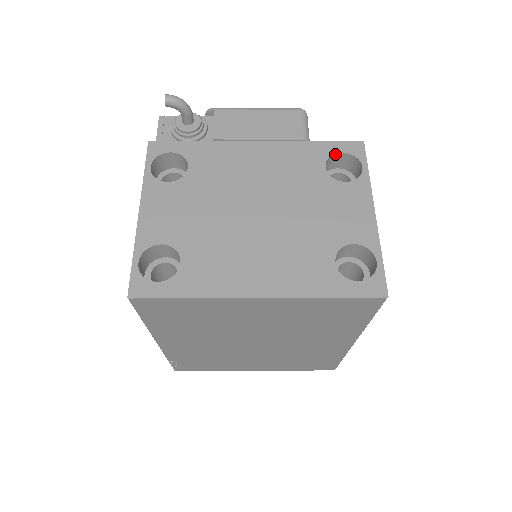
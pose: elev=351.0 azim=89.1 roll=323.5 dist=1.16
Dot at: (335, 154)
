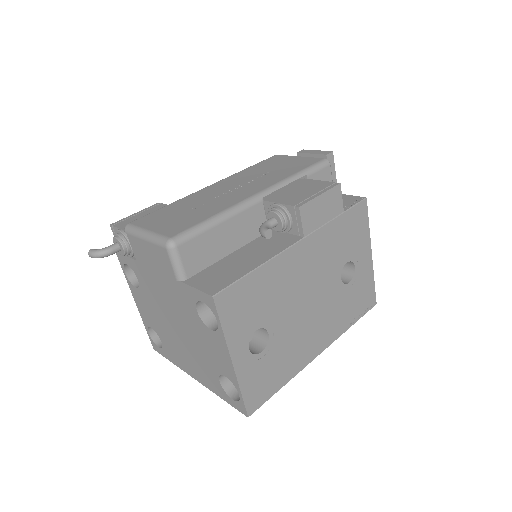
Dot at: (200, 300)
